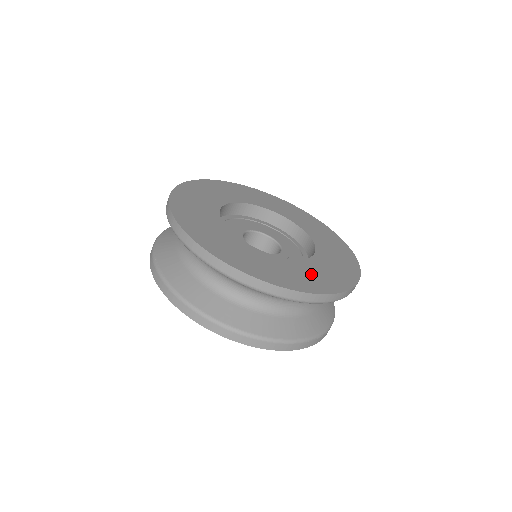
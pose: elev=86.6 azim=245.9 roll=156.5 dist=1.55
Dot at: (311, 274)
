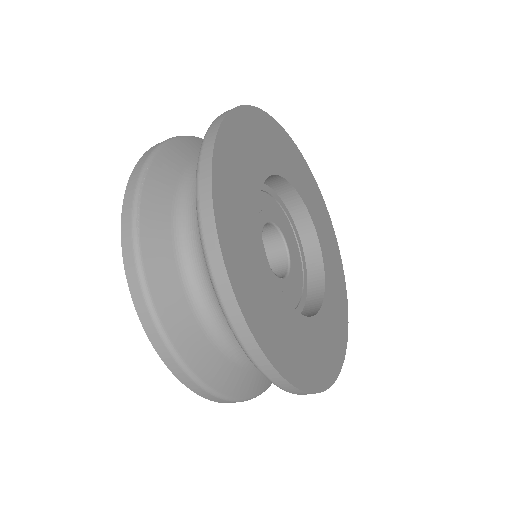
Dot at: (310, 349)
